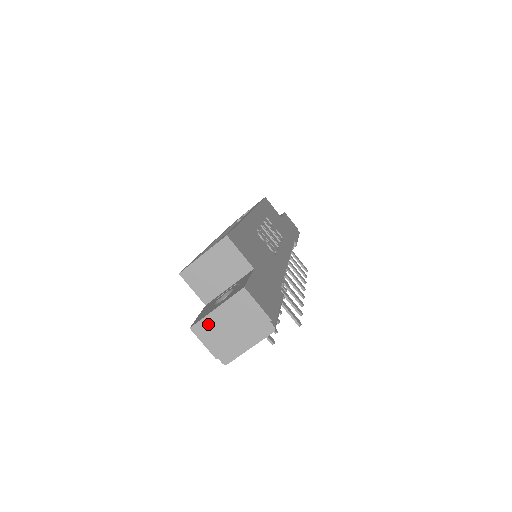
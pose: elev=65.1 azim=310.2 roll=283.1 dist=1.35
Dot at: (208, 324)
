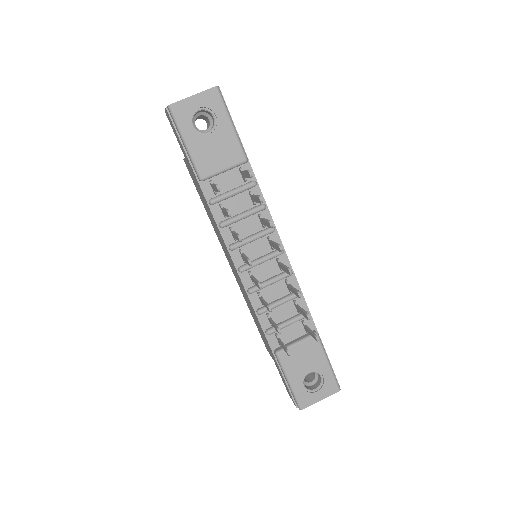
Dot at: occluded
